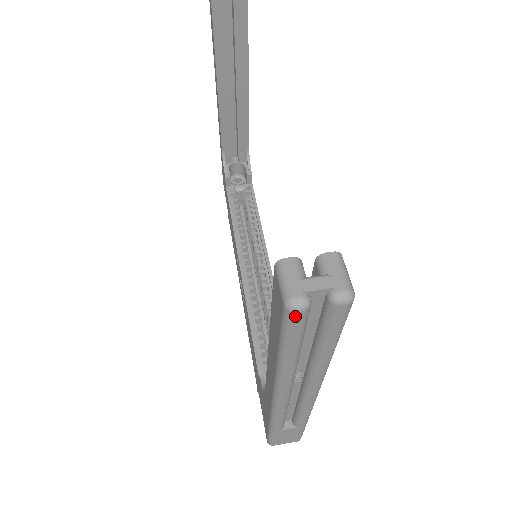
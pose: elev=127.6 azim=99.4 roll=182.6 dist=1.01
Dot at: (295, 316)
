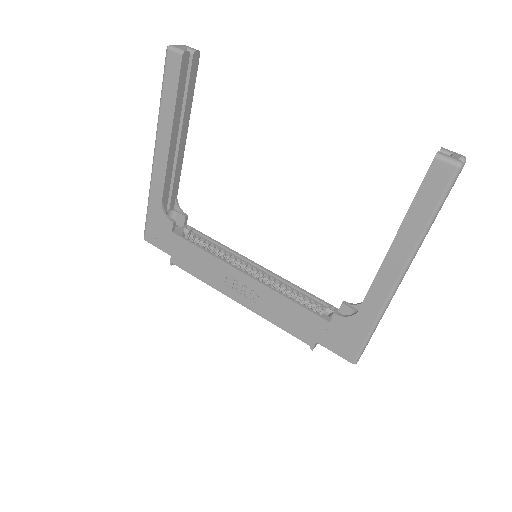
Dot at: occluded
